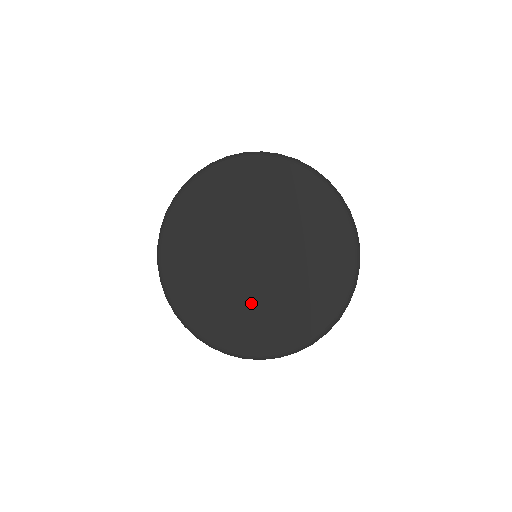
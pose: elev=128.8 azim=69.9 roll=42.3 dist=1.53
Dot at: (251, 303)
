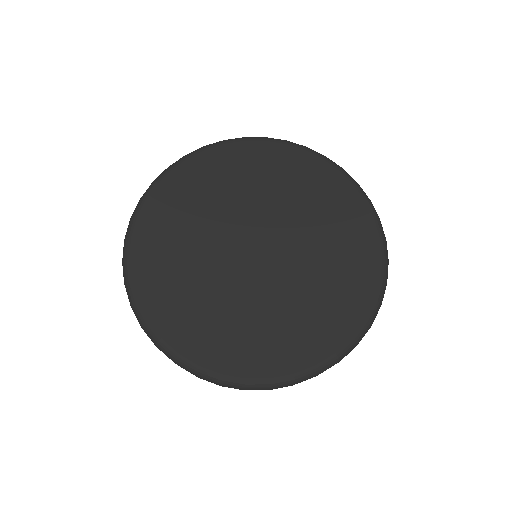
Dot at: (245, 306)
